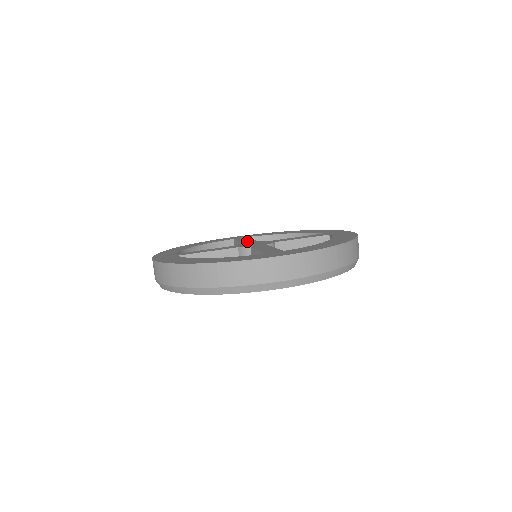
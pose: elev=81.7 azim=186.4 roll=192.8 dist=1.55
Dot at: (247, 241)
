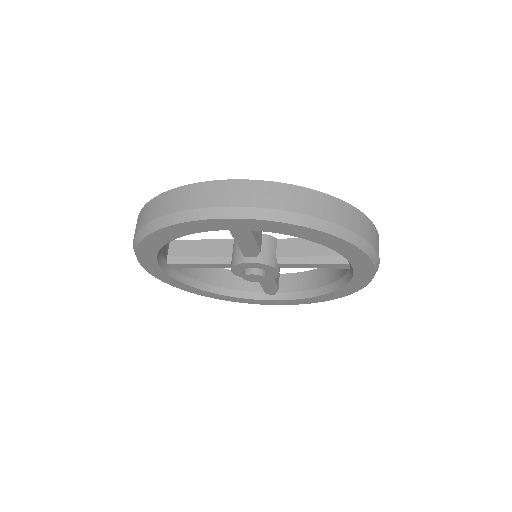
Dot at: occluded
